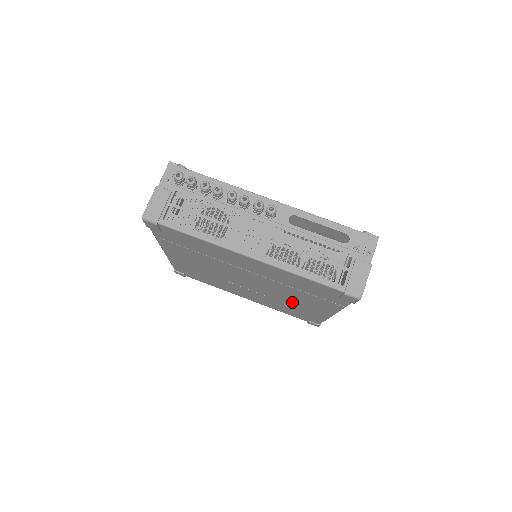
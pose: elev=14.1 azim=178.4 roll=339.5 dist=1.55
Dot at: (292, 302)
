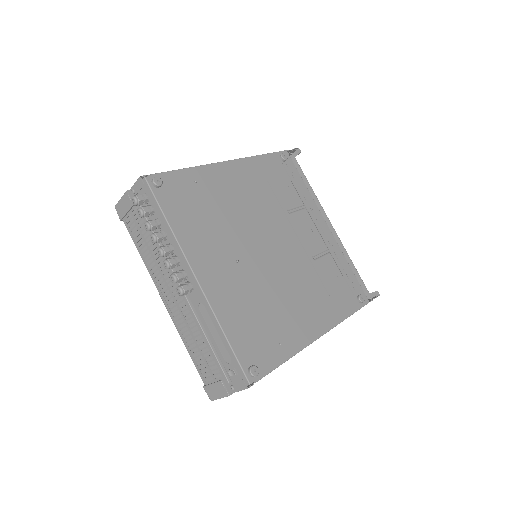
Dot at: occluded
